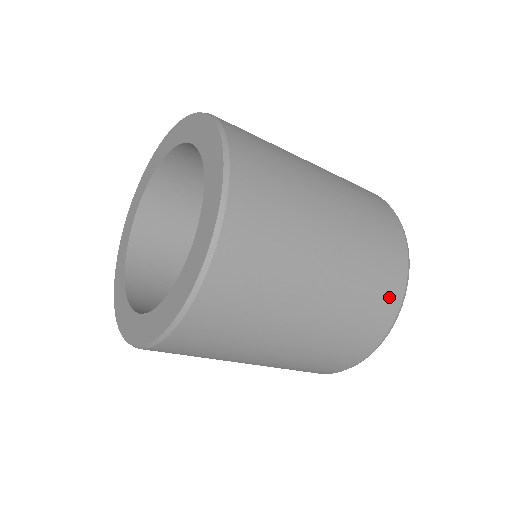
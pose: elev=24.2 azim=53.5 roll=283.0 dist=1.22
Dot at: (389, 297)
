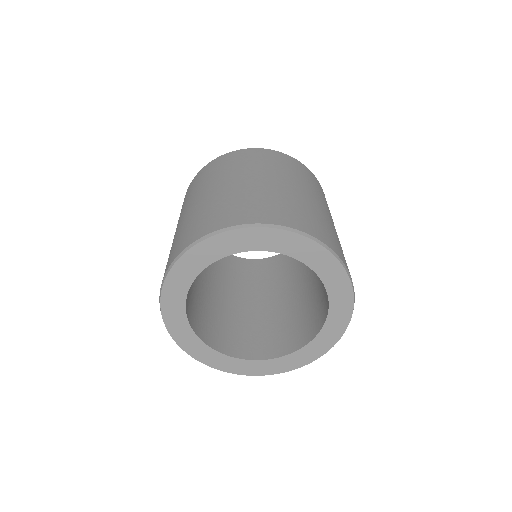
Dot at: occluded
